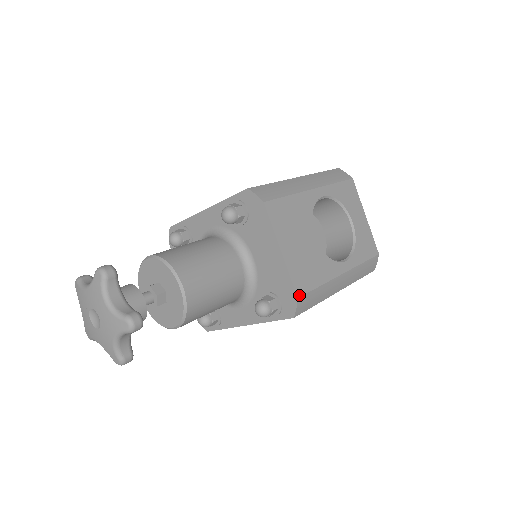
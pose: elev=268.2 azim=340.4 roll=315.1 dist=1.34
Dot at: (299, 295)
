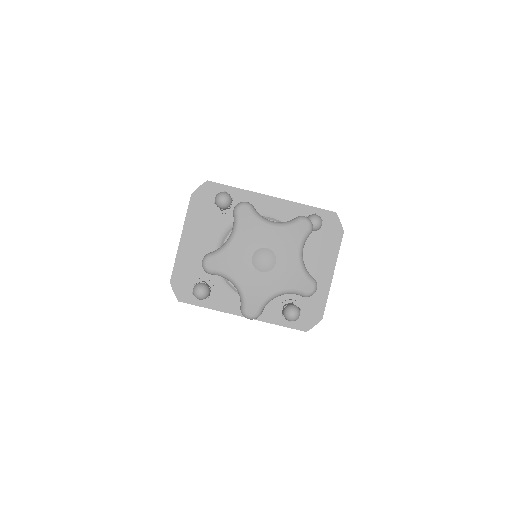
Dot at: (322, 316)
